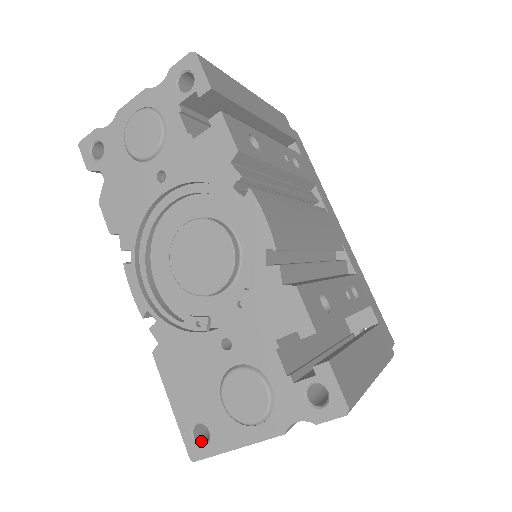
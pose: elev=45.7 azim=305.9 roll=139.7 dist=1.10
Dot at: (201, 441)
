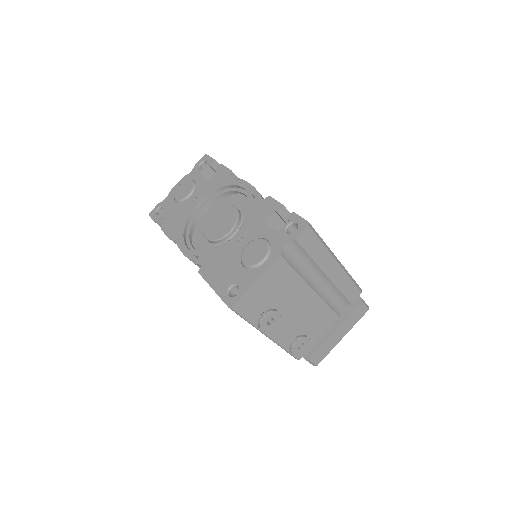
Dot at: (234, 297)
